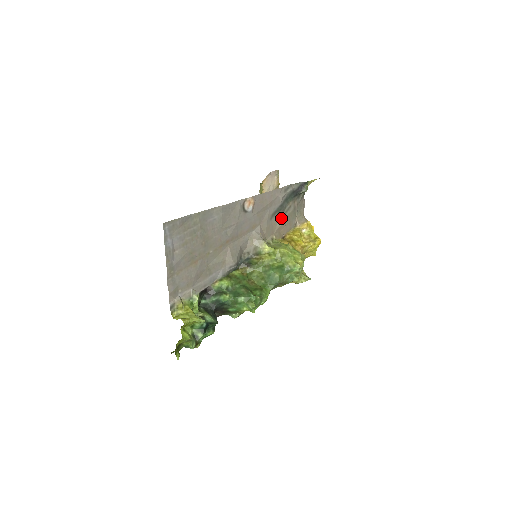
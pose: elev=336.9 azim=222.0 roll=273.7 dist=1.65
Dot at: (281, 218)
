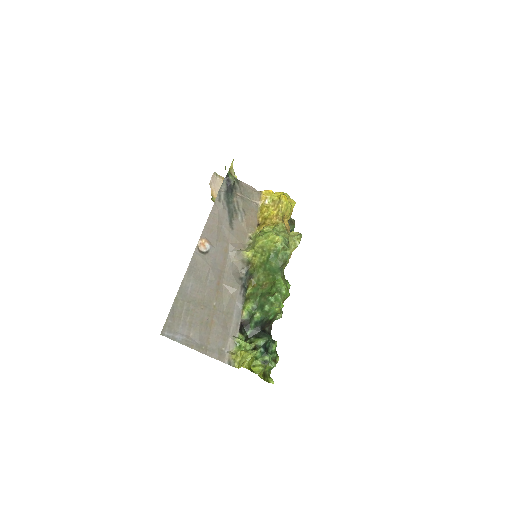
Dot at: (240, 218)
